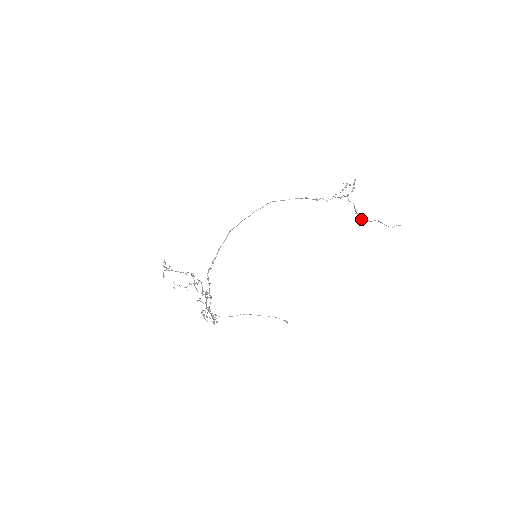
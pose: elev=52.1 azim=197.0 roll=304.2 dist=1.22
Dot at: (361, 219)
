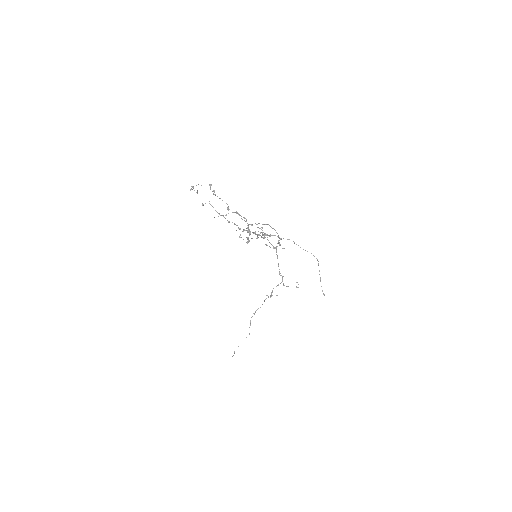
Dot at: occluded
